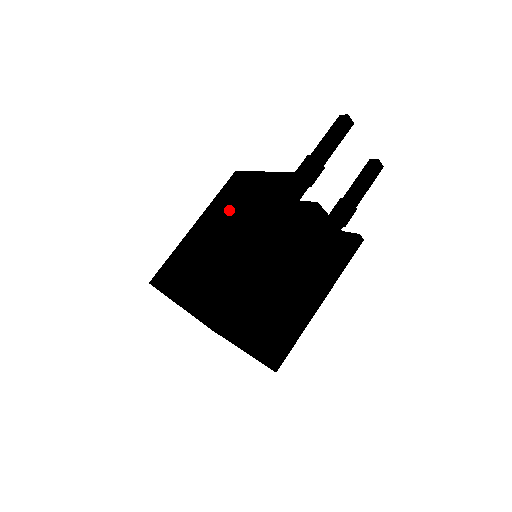
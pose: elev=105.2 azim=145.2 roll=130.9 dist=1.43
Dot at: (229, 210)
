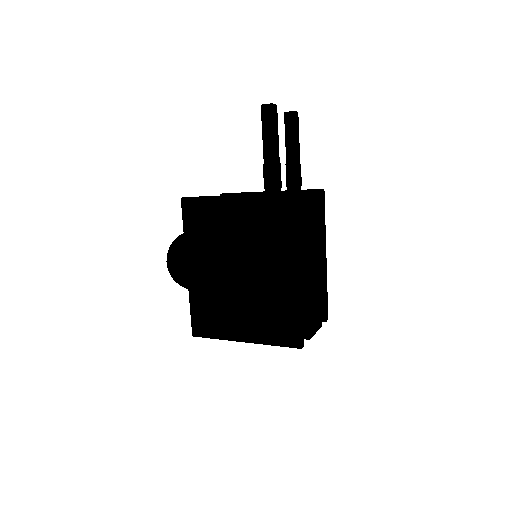
Dot at: (224, 246)
